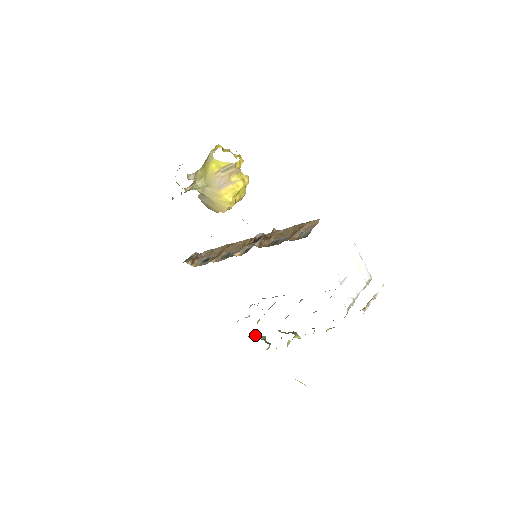
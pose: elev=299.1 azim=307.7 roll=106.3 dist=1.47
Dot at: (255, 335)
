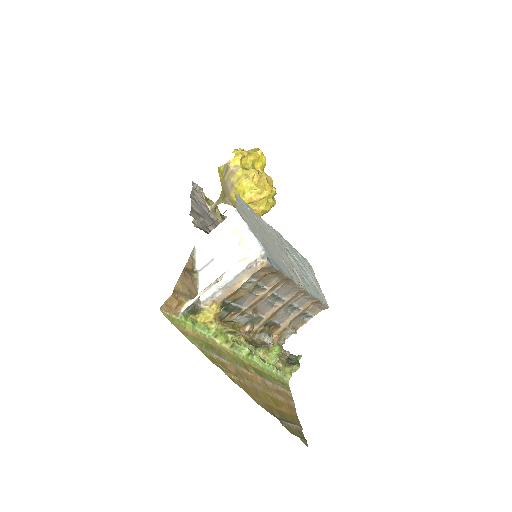
Dot at: occluded
